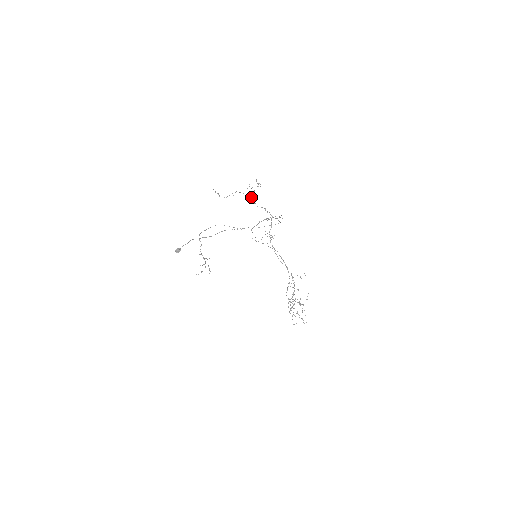
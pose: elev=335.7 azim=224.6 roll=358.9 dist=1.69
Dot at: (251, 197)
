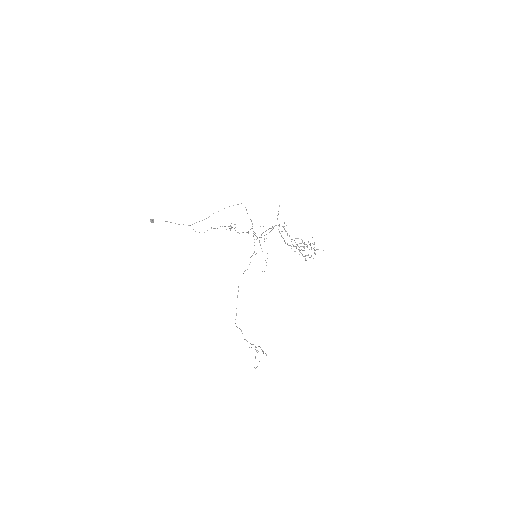
Dot at: occluded
